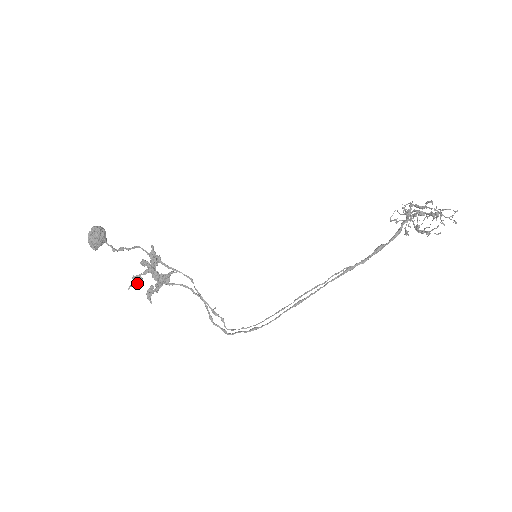
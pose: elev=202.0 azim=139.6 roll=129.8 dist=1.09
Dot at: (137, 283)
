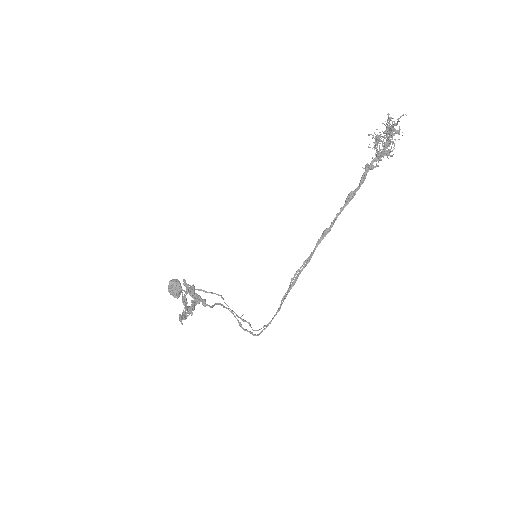
Dot at: occluded
